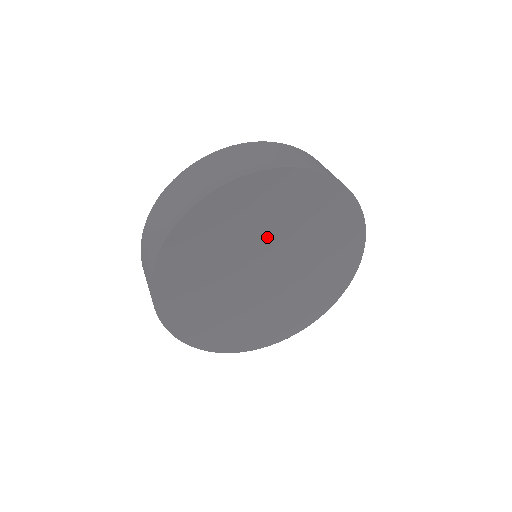
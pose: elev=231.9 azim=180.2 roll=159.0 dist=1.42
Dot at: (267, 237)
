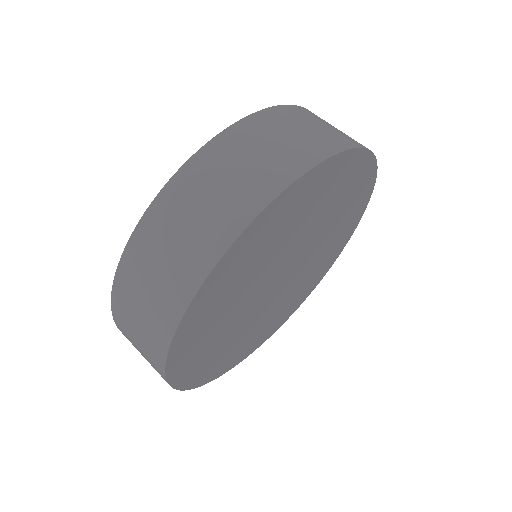
Dot at: (318, 235)
